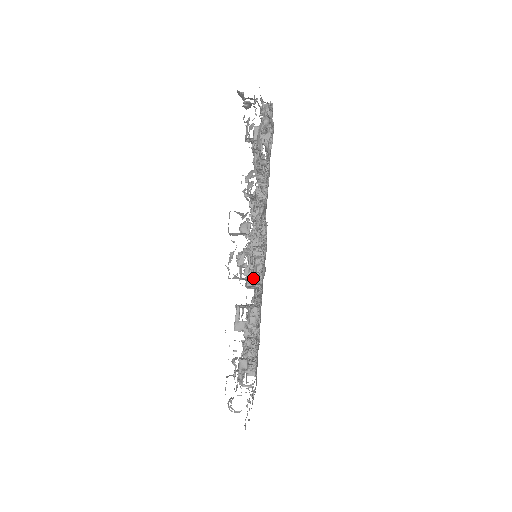
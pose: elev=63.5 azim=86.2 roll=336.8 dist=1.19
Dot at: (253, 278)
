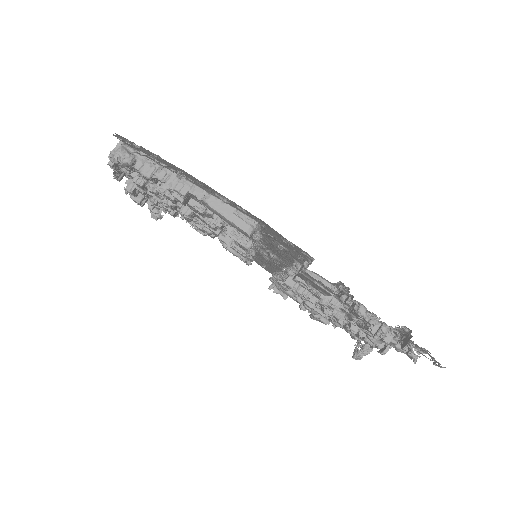
Dot at: (230, 237)
